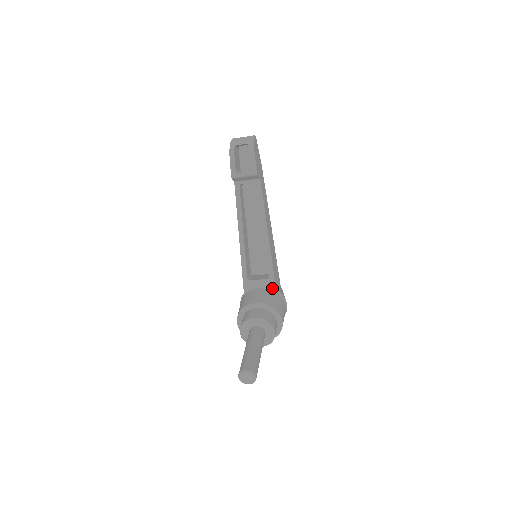
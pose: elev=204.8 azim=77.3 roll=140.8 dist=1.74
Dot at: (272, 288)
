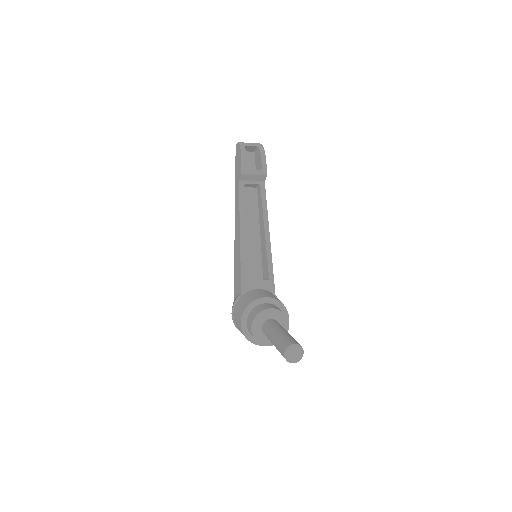
Dot at: (271, 290)
